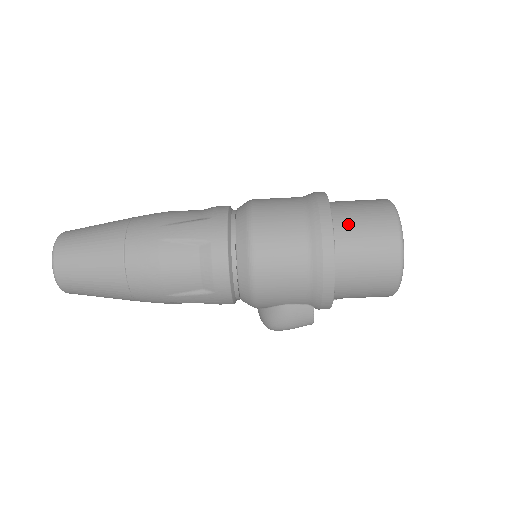
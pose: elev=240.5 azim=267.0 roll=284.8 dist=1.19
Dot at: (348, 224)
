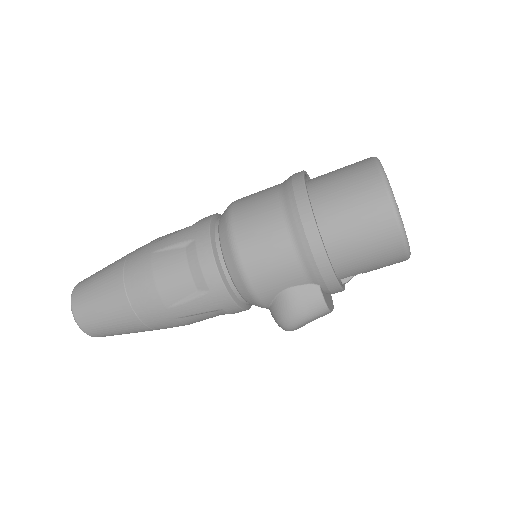
Dot at: (325, 184)
